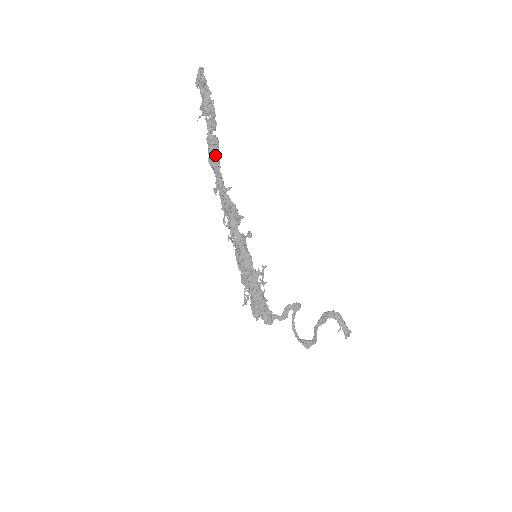
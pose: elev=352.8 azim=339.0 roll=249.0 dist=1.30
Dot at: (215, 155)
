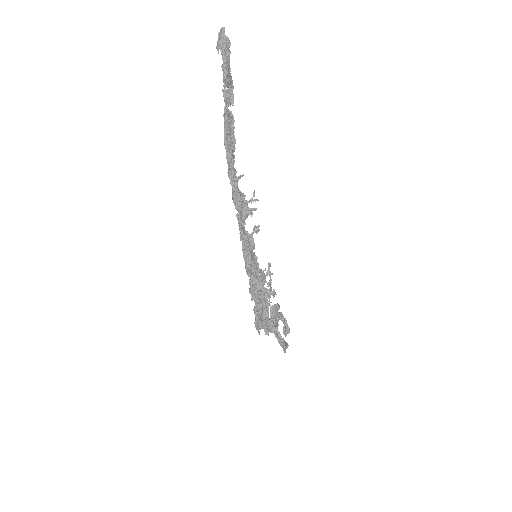
Dot at: (231, 135)
